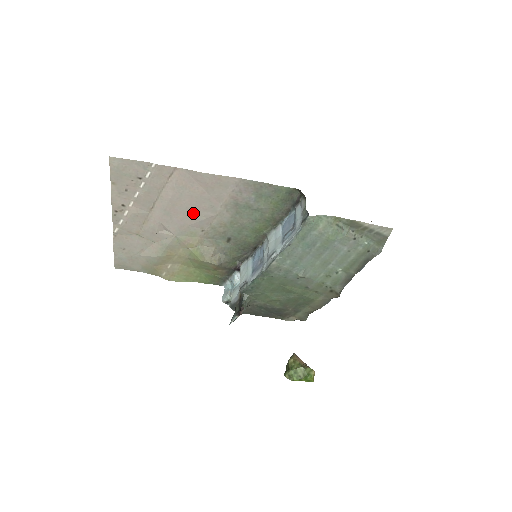
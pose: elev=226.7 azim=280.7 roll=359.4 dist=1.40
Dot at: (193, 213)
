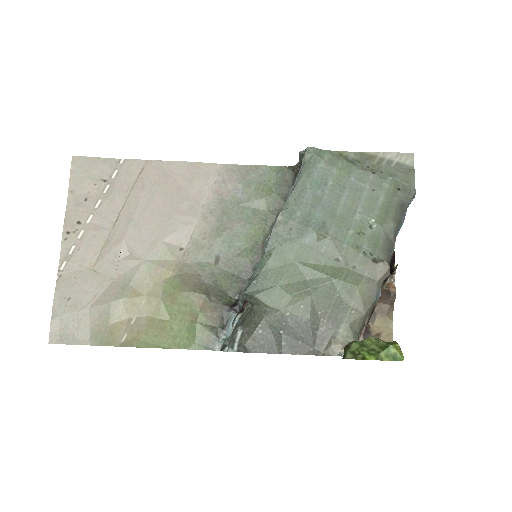
Dot at: (168, 220)
